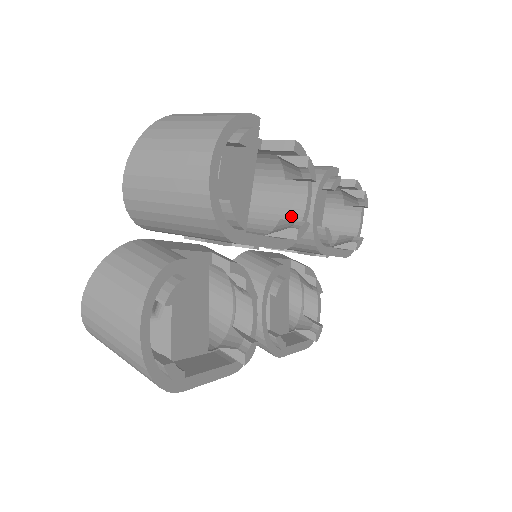
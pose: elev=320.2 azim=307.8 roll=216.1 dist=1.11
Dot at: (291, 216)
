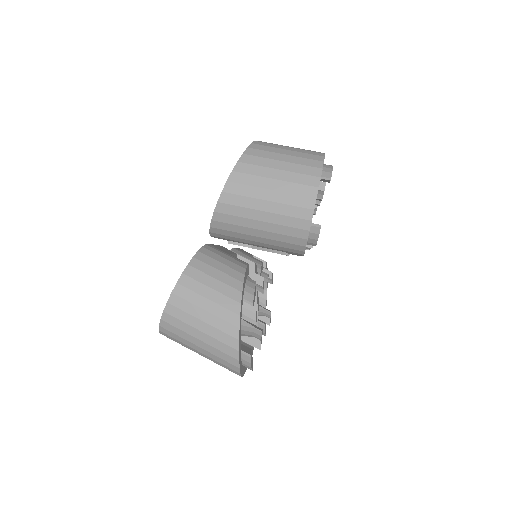
Dot at: occluded
